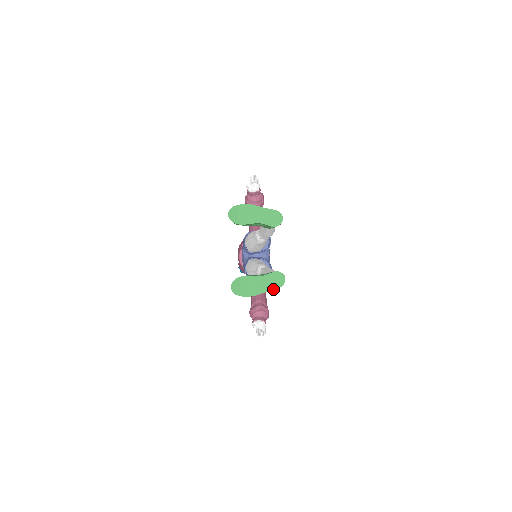
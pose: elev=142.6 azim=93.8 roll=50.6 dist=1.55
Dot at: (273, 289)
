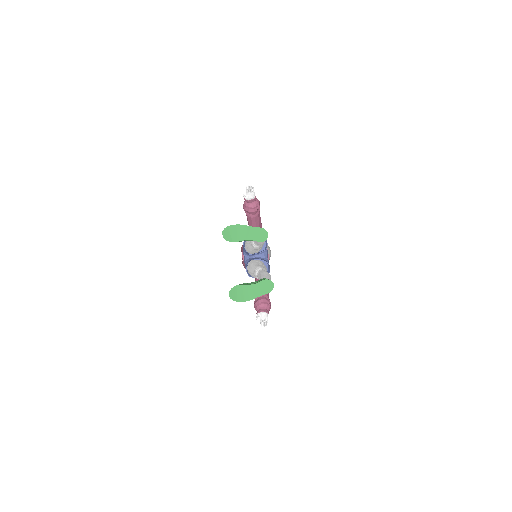
Dot at: (264, 294)
